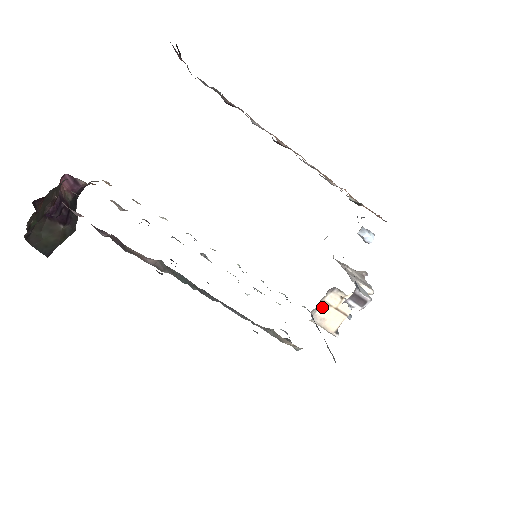
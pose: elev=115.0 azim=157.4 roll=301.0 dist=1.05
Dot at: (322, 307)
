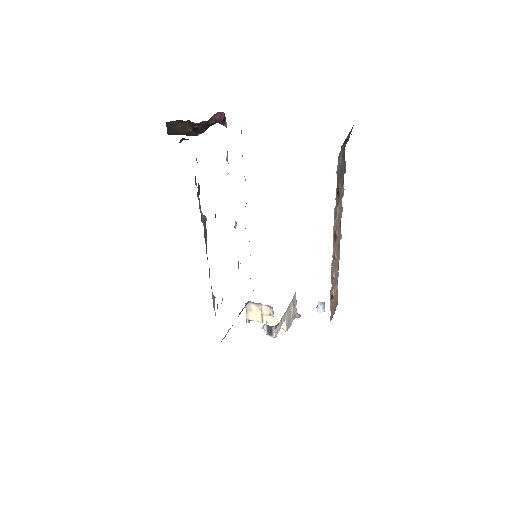
Dot at: (257, 306)
